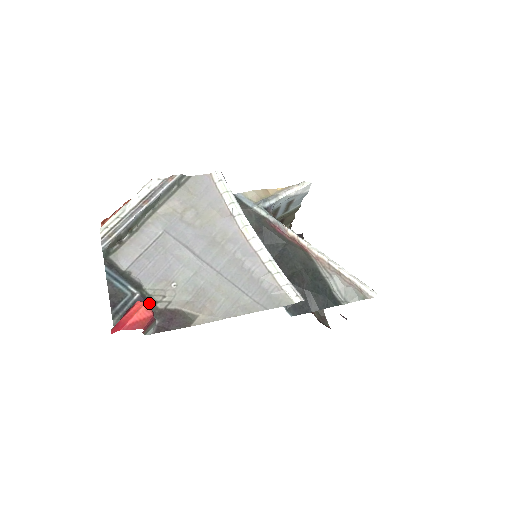
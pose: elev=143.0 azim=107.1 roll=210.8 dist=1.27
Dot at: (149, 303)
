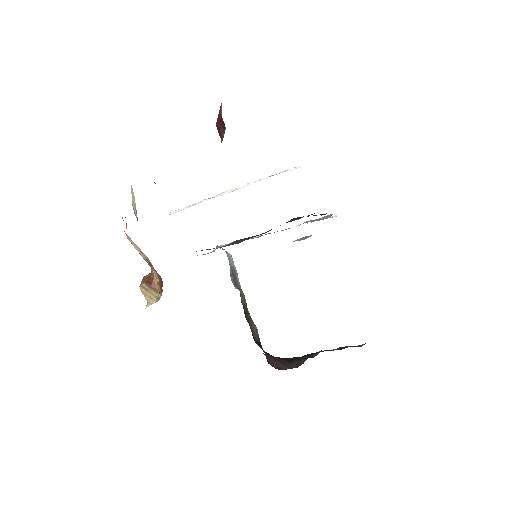
Dot at: occluded
